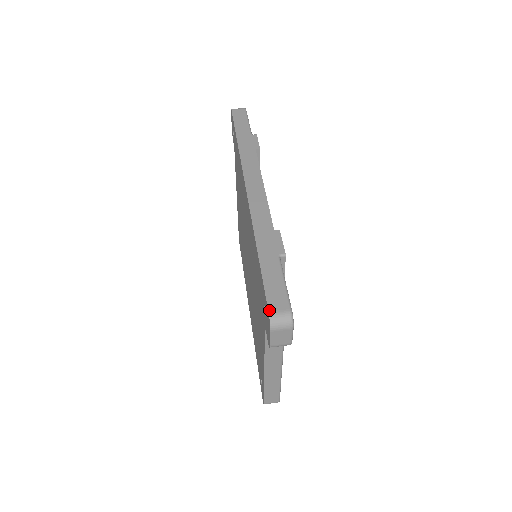
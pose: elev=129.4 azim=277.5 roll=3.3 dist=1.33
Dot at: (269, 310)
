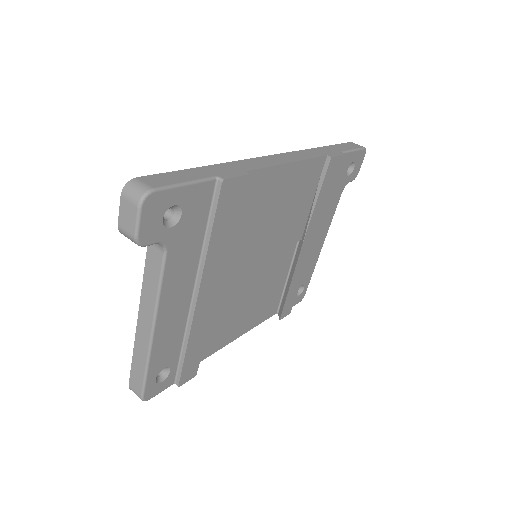
Dot at: (139, 177)
